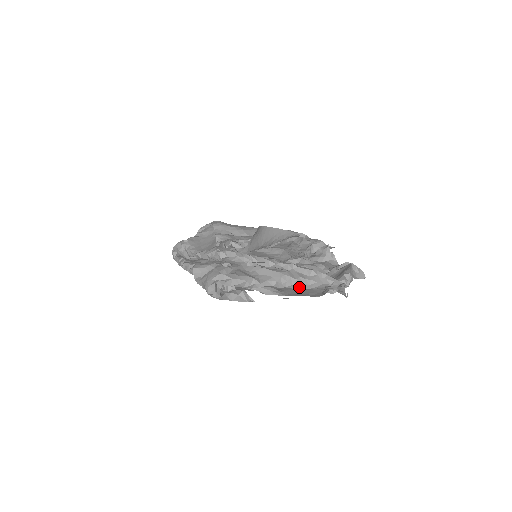
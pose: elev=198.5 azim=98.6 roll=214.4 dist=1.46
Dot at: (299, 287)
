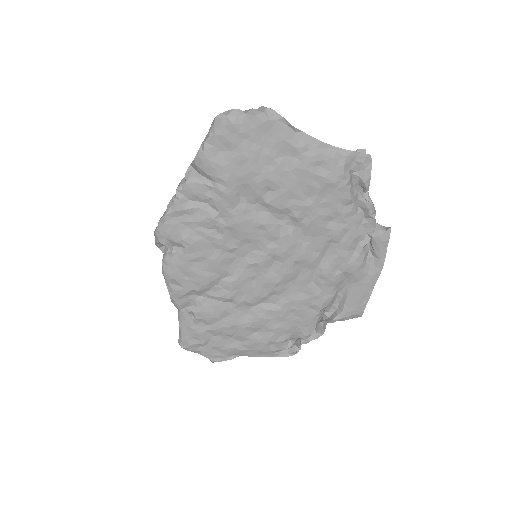
Dot at: occluded
